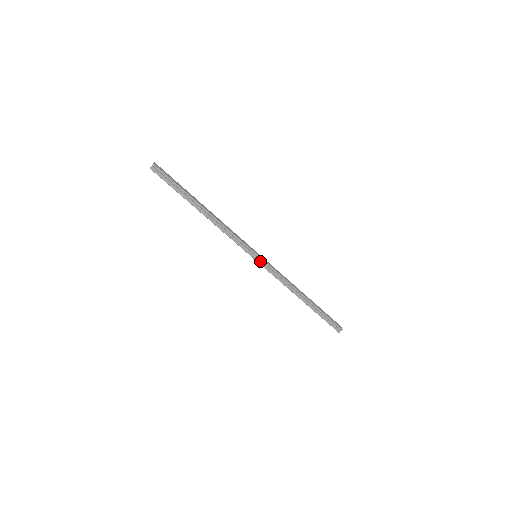
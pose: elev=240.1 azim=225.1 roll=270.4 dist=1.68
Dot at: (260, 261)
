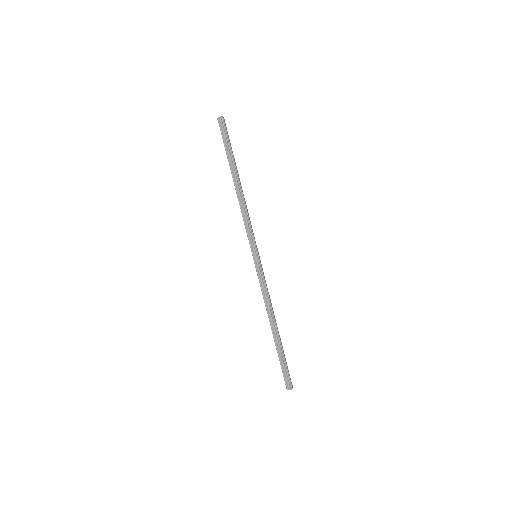
Dot at: (257, 263)
